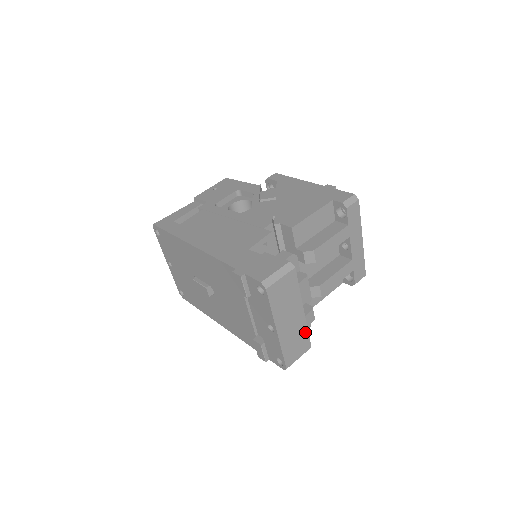
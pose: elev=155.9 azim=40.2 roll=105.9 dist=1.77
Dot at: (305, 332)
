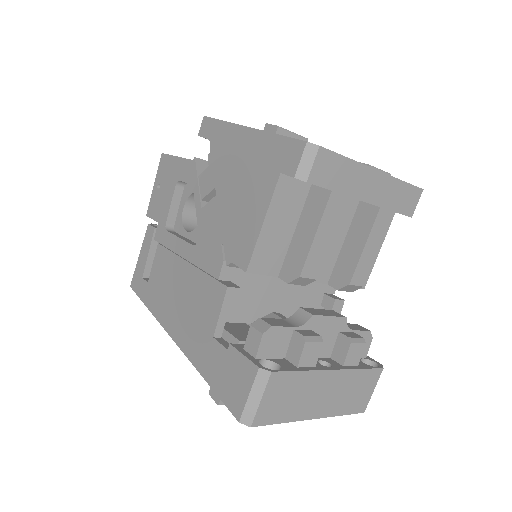
Dot at: (359, 373)
